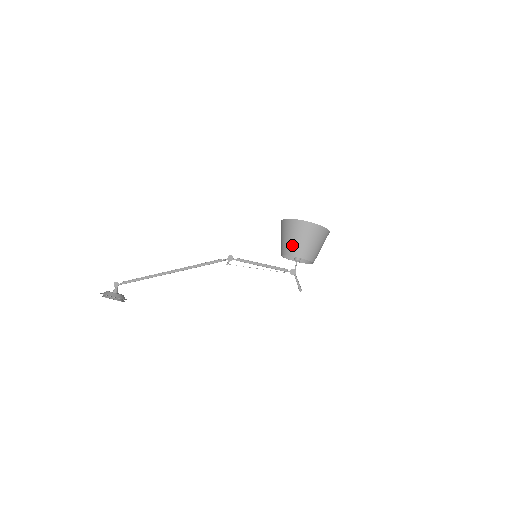
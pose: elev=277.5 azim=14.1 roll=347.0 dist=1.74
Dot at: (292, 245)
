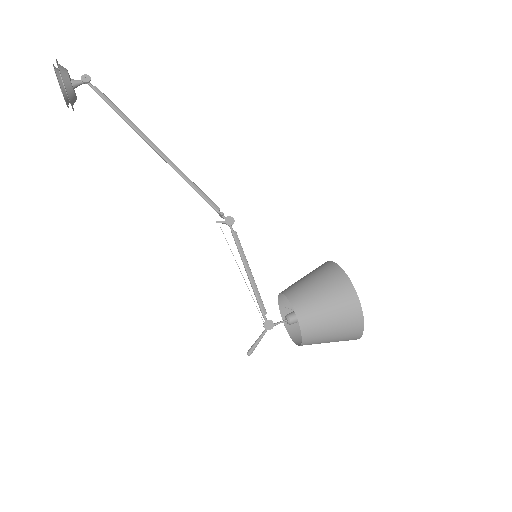
Dot at: (310, 299)
